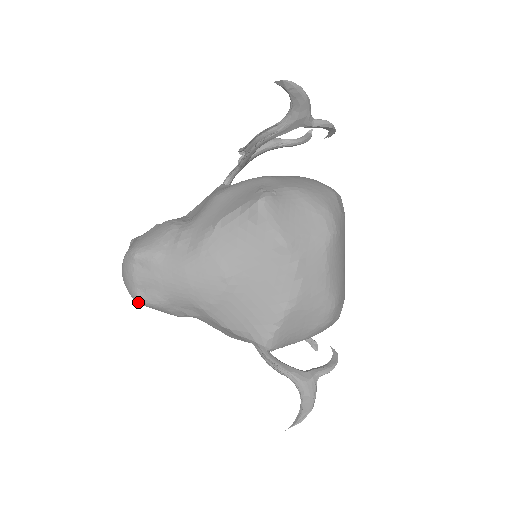
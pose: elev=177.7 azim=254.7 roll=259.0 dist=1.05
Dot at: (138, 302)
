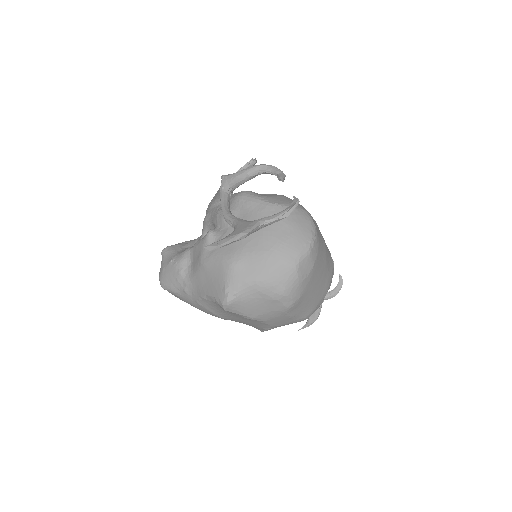
Dot at: occluded
